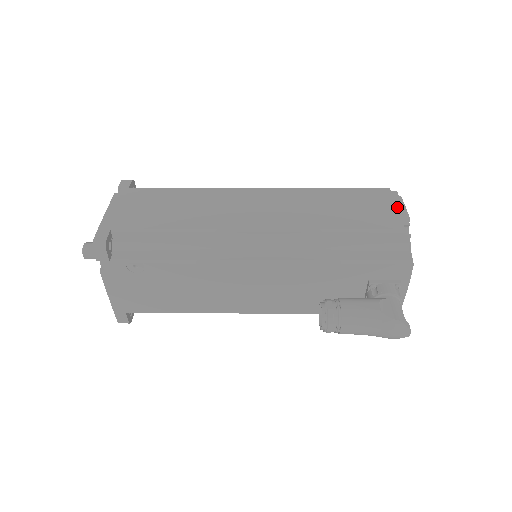
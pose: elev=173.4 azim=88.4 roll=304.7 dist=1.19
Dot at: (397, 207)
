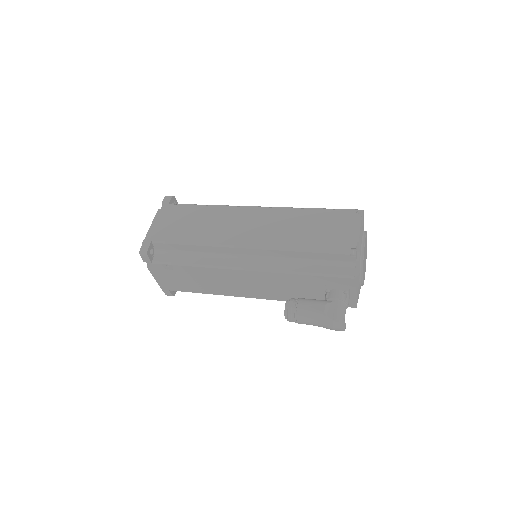
Dot at: (353, 231)
